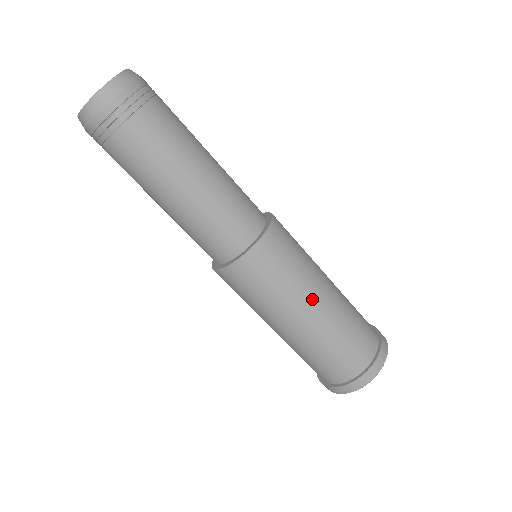
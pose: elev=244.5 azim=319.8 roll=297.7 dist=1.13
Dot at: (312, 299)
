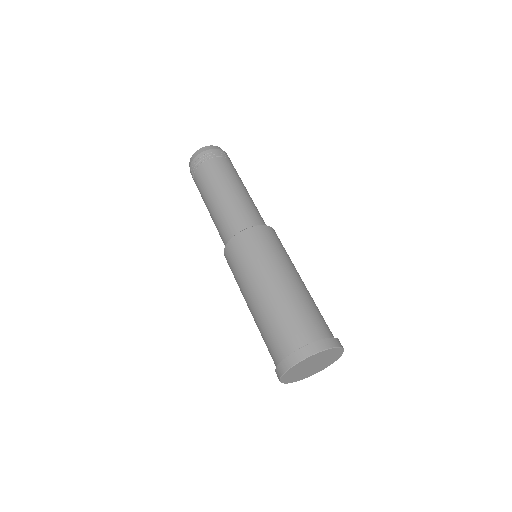
Dot at: (291, 271)
